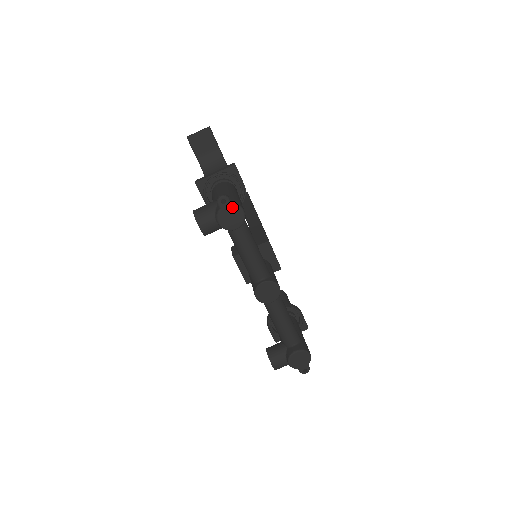
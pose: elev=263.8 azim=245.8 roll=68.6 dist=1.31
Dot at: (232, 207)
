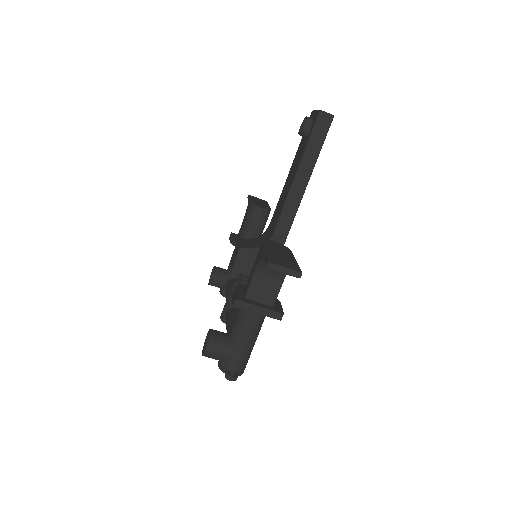
Dot at: occluded
